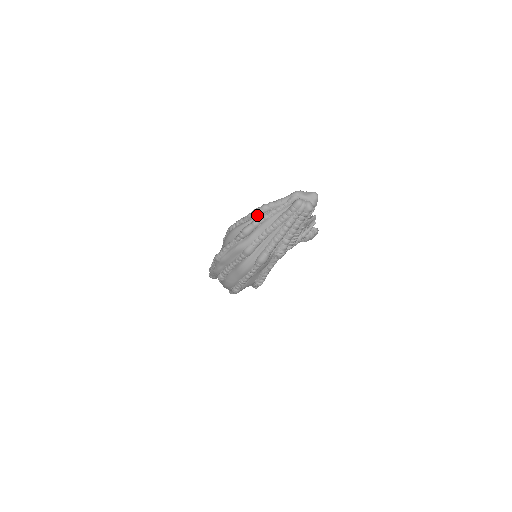
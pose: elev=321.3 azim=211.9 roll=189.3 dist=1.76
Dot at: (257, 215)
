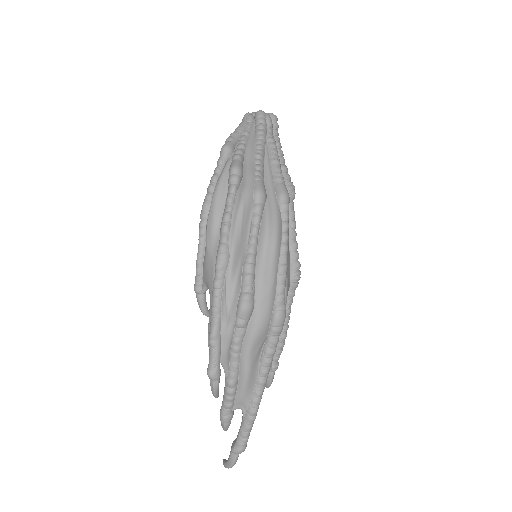
Dot at: (231, 149)
